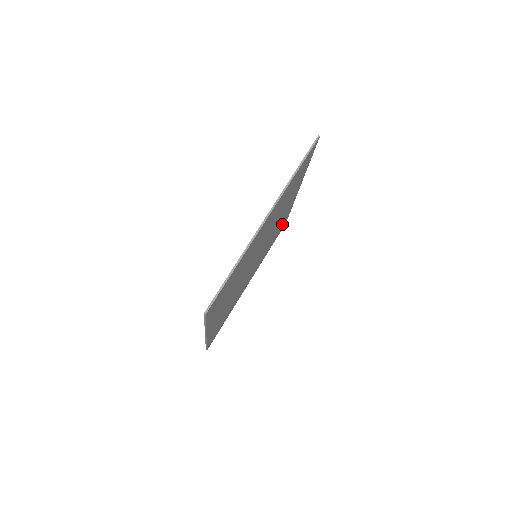
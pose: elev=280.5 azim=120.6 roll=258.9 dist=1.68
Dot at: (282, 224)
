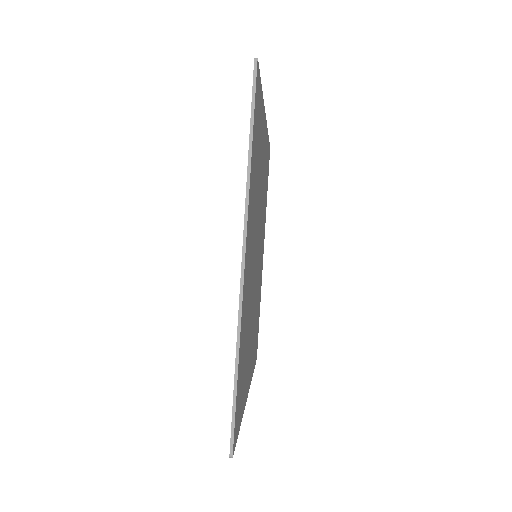
Dot at: occluded
